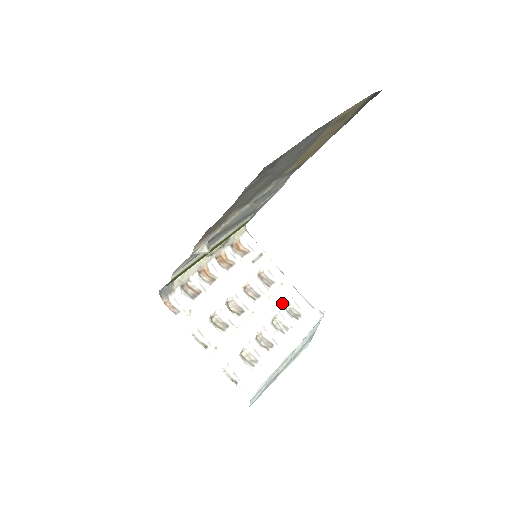
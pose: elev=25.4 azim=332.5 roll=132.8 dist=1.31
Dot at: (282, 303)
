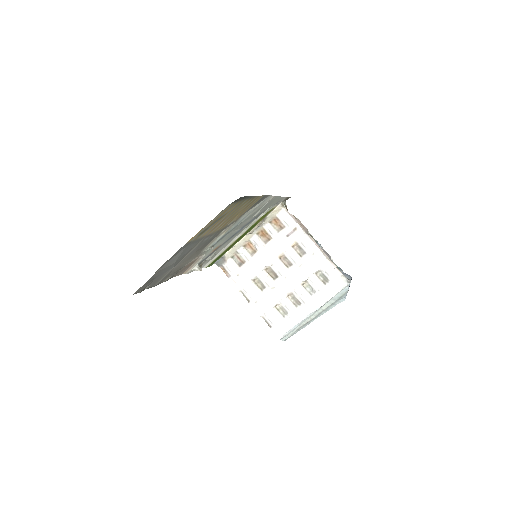
Dot at: (311, 271)
